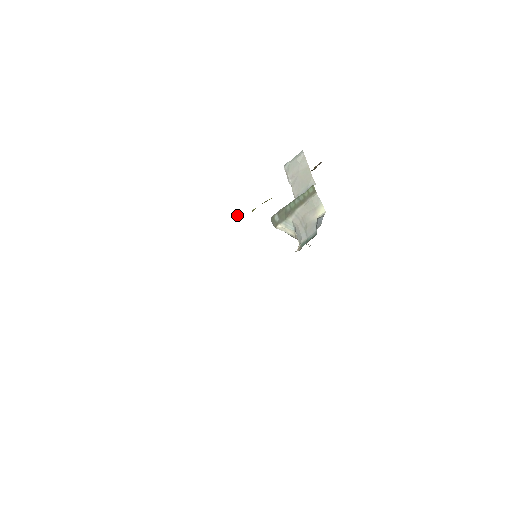
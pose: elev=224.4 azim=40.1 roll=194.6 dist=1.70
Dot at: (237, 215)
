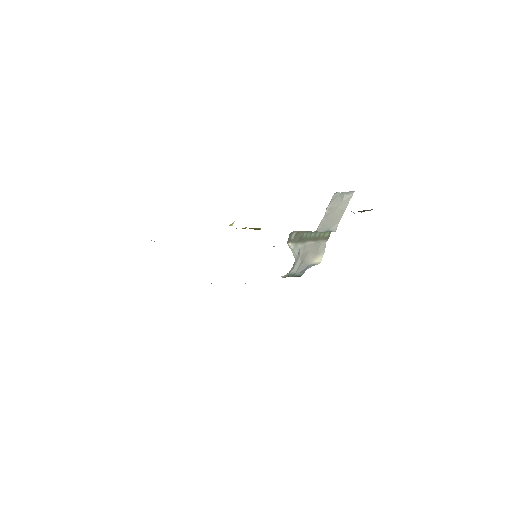
Dot at: (232, 223)
